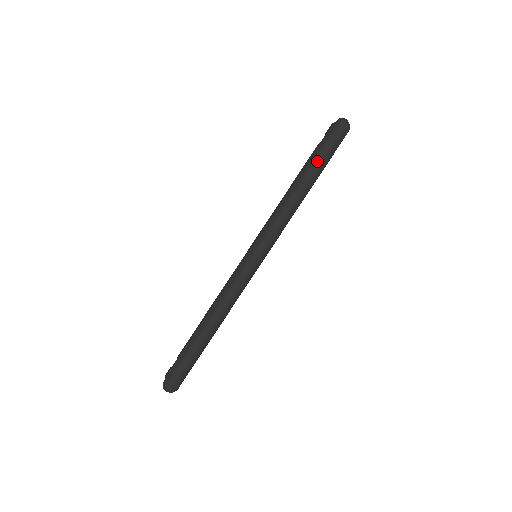
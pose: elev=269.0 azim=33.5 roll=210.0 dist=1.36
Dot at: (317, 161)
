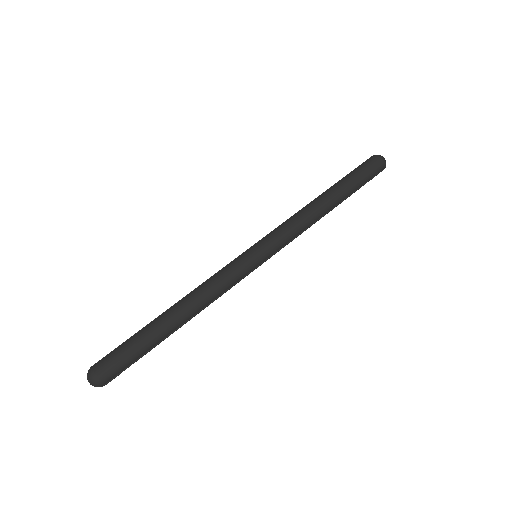
Dot at: (344, 180)
